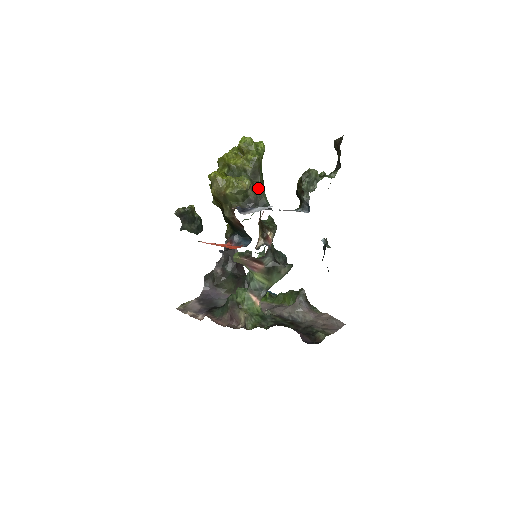
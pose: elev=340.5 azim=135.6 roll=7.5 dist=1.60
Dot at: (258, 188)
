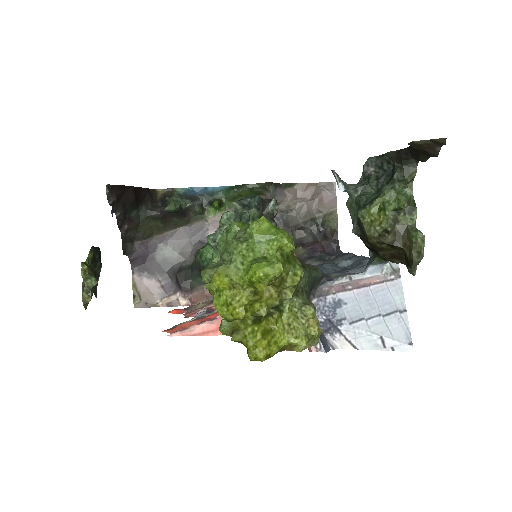
Dot at: (307, 284)
